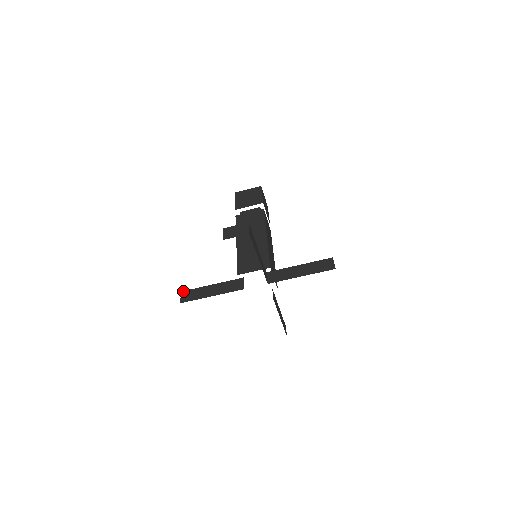
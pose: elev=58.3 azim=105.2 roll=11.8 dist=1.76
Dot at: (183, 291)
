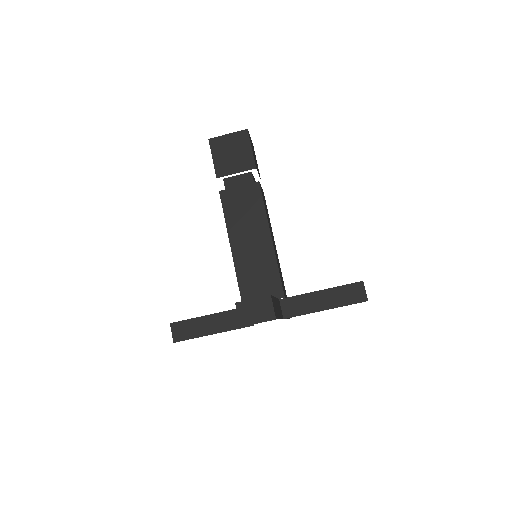
Dot at: (172, 323)
